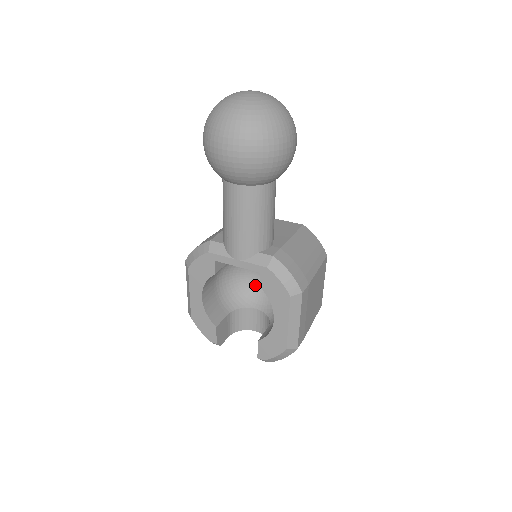
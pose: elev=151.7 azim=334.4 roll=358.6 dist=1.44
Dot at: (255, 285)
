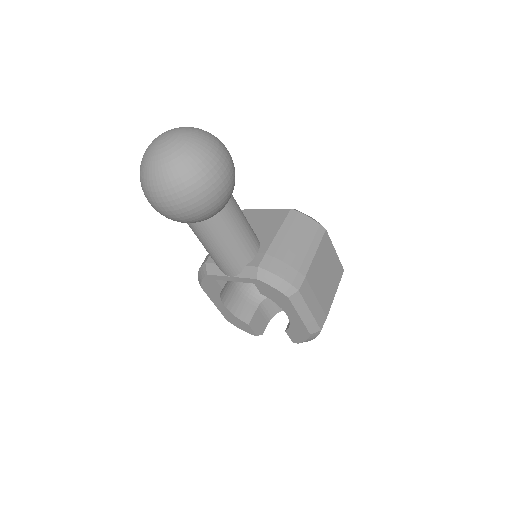
Dot at: occluded
